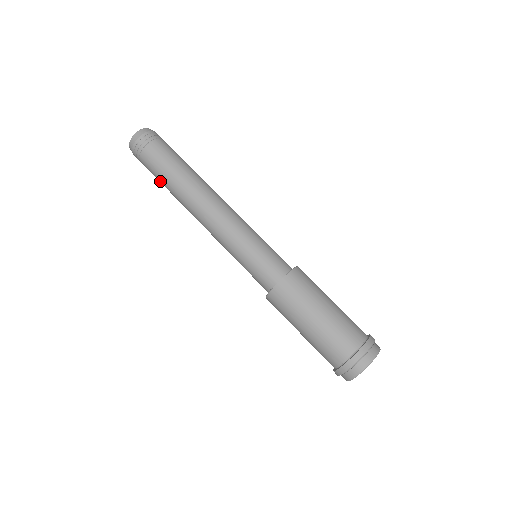
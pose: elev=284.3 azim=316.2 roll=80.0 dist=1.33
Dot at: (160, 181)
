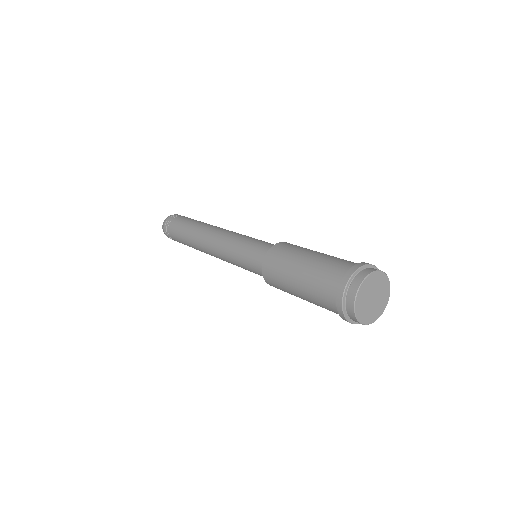
Dot at: (182, 240)
